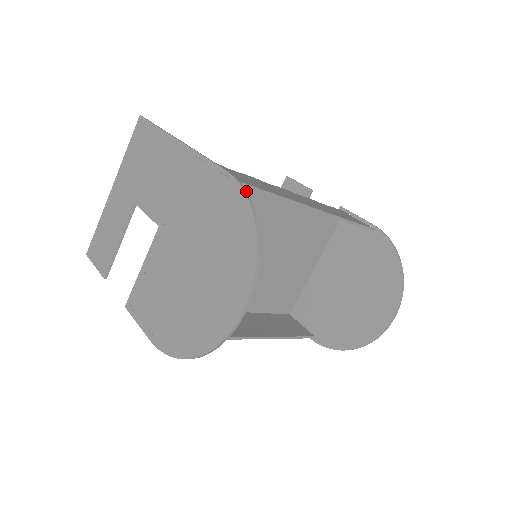
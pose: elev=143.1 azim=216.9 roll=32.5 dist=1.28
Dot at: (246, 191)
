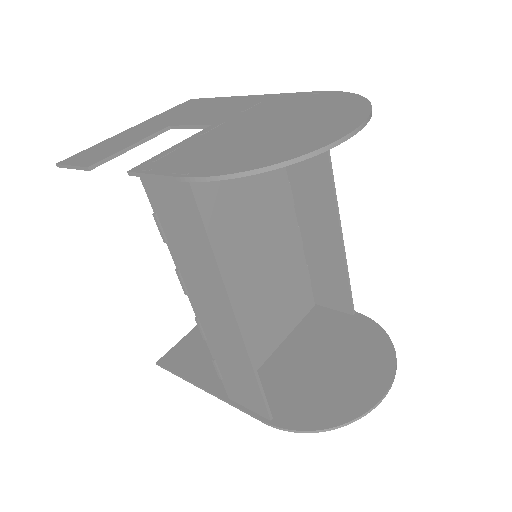
Dot at: occluded
